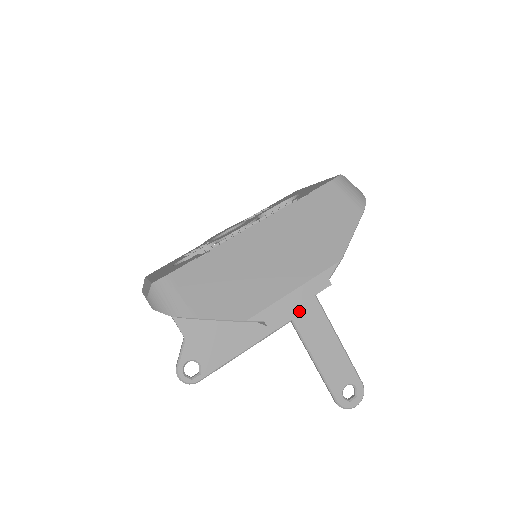
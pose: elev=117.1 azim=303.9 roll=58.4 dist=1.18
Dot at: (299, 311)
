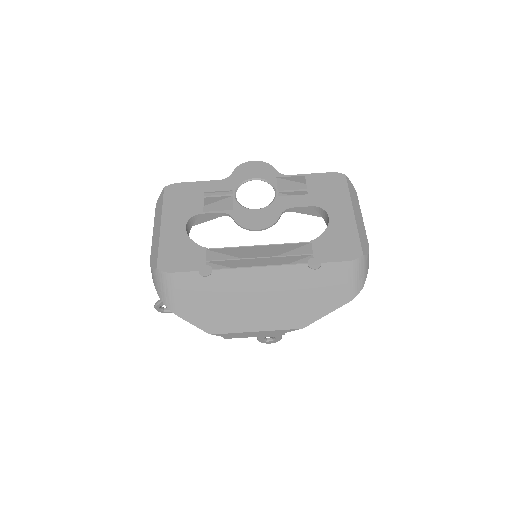
Dot at: occluded
